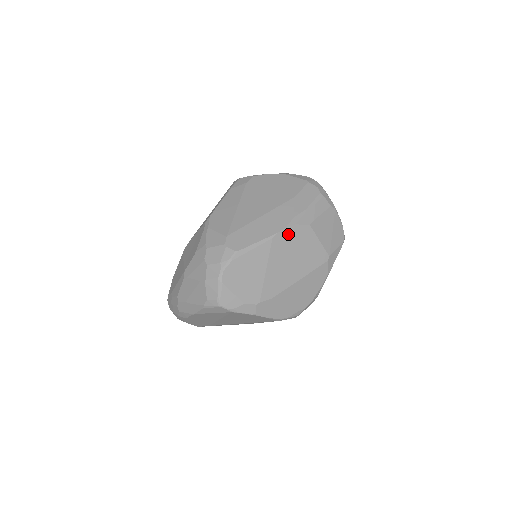
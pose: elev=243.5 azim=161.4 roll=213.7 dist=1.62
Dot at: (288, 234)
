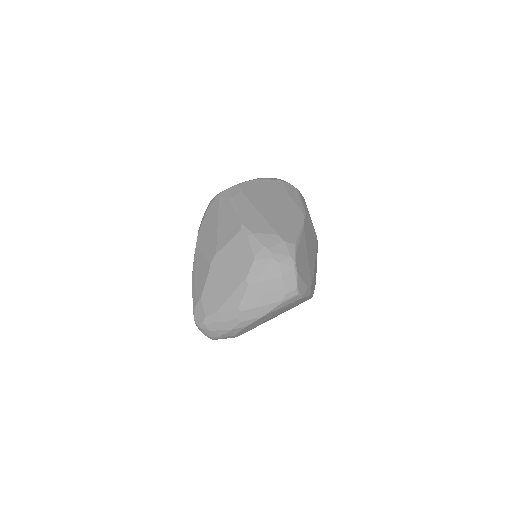
Dot at: (306, 223)
